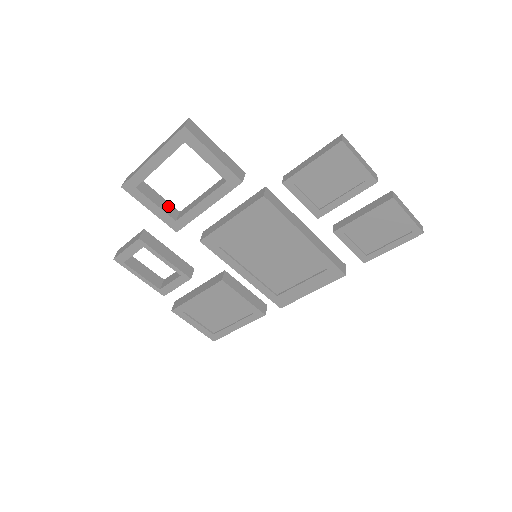
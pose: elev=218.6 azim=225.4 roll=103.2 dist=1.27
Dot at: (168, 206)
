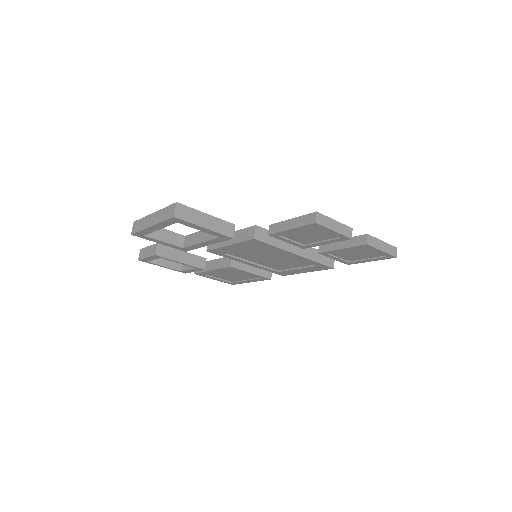
Dot at: (174, 236)
